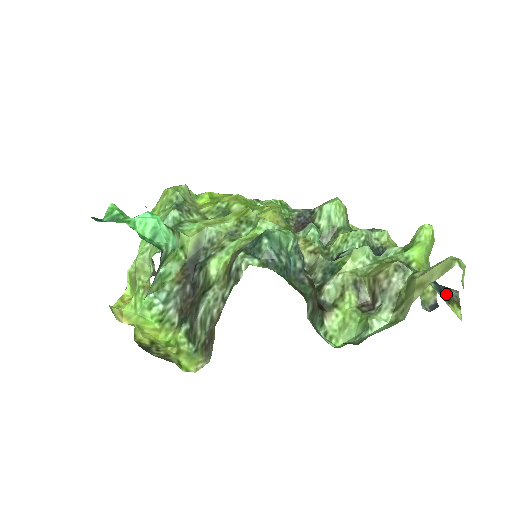
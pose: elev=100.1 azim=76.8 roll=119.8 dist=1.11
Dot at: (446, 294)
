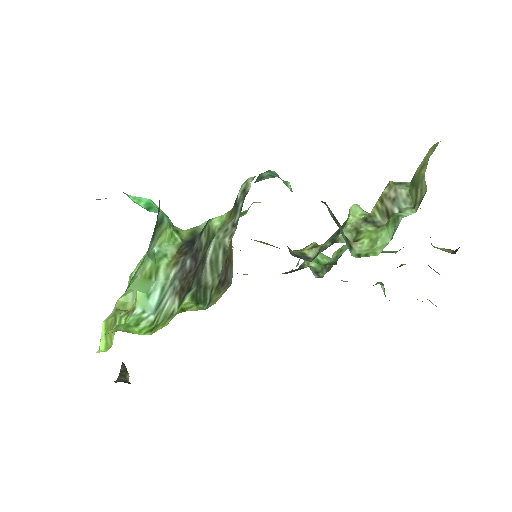
Dot at: occluded
